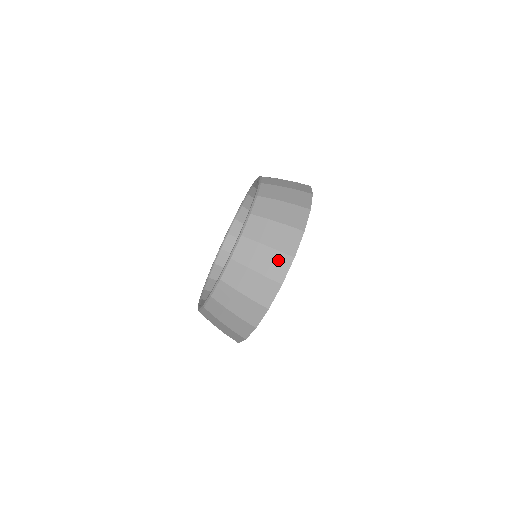
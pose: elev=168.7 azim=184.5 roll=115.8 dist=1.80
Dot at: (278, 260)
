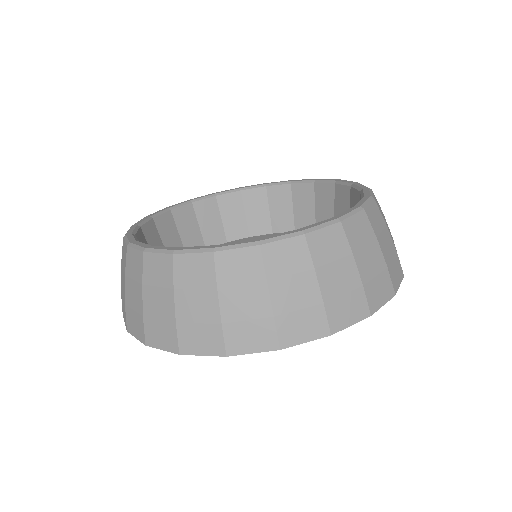
Dot at: (209, 332)
